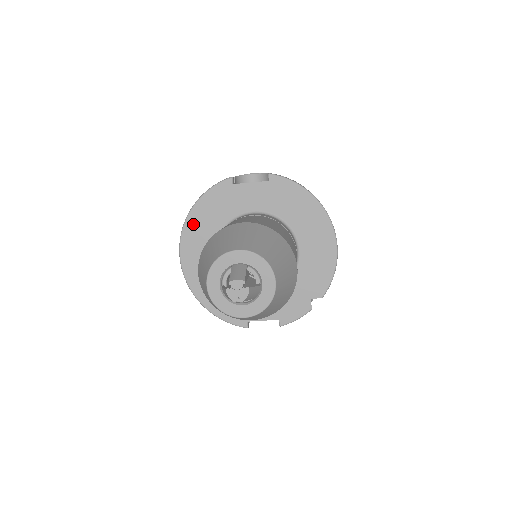
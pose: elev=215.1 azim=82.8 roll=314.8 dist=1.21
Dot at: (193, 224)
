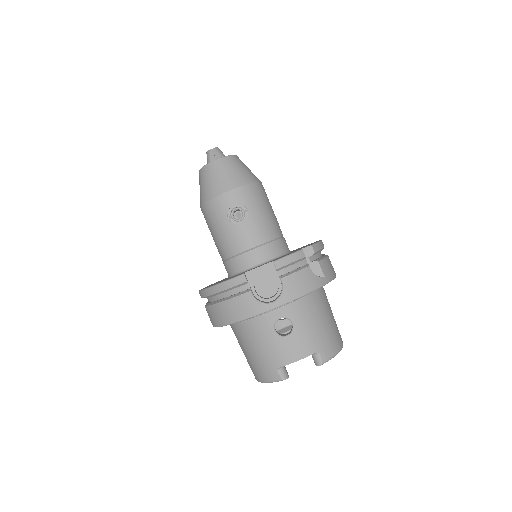
Dot at: occluded
